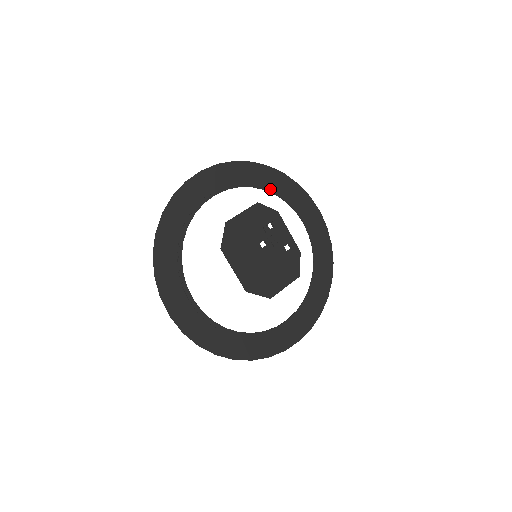
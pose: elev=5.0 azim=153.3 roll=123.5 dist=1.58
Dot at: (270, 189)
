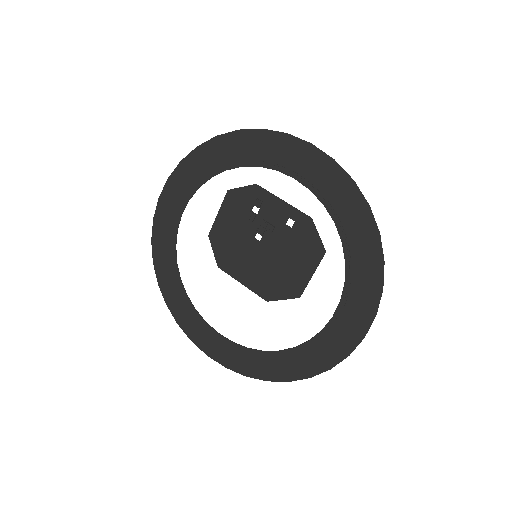
Dot at: (230, 165)
